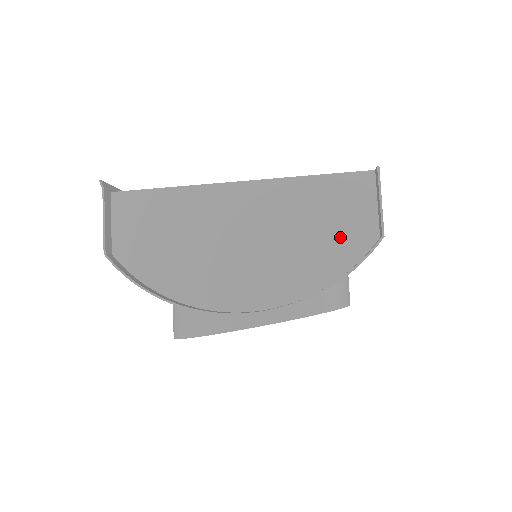
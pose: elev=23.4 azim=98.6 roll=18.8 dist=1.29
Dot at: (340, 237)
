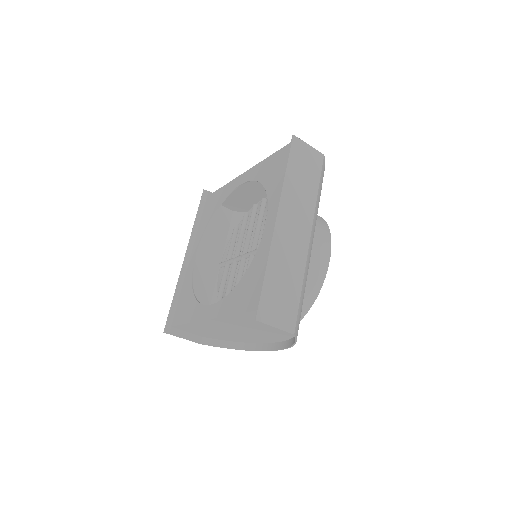
Dot at: occluded
